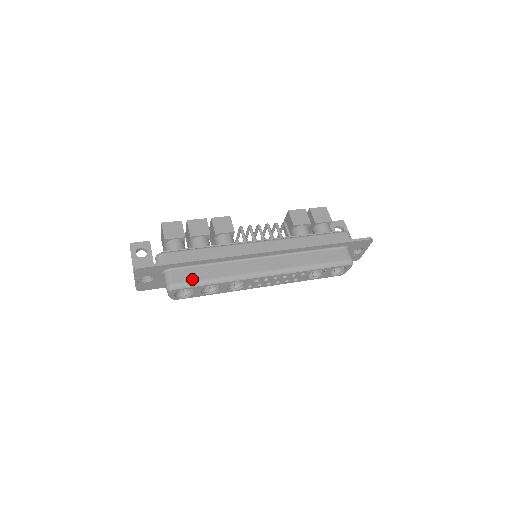
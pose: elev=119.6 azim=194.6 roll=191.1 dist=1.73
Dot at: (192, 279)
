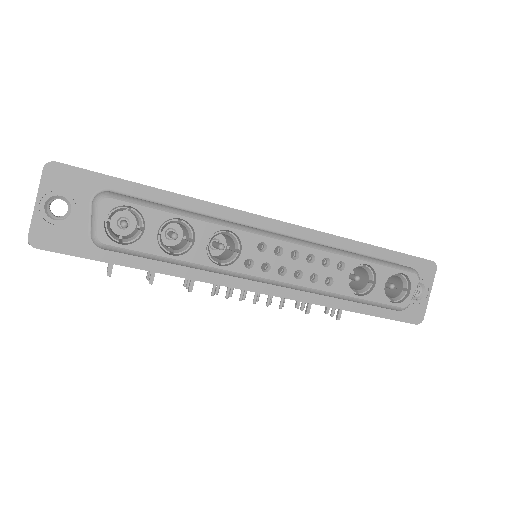
Dot at: occluded
